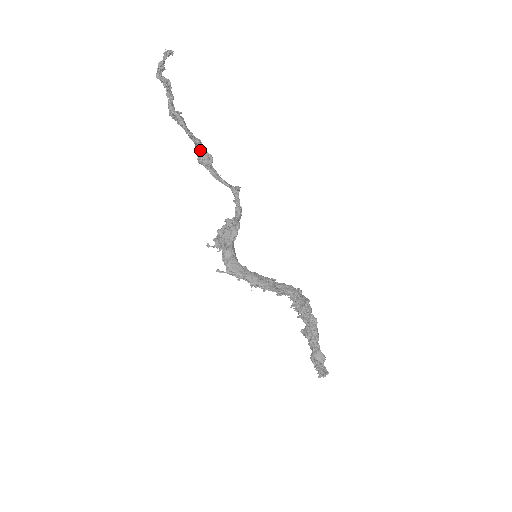
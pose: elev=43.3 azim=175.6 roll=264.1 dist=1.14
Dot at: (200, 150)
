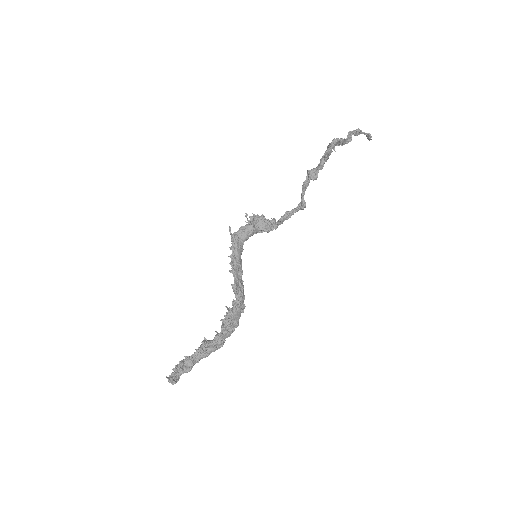
Dot at: (317, 168)
